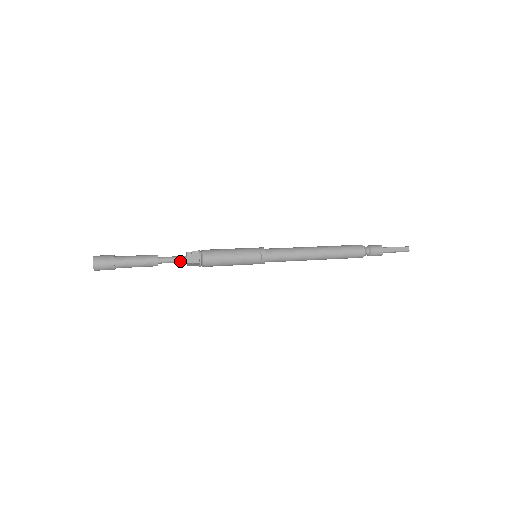
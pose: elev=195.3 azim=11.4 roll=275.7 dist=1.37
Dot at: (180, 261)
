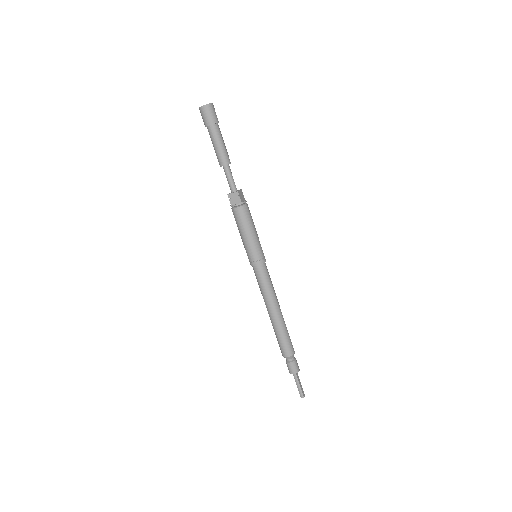
Dot at: (233, 185)
